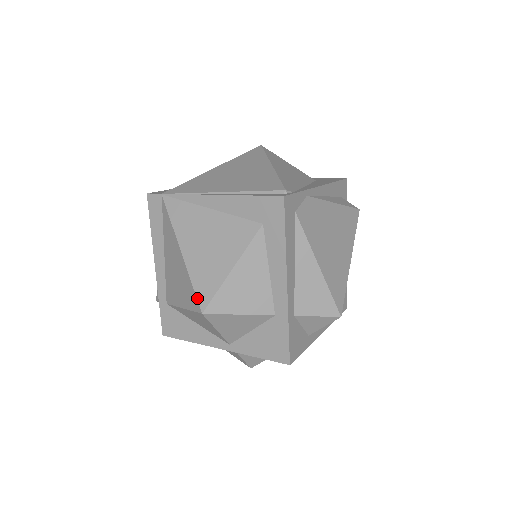
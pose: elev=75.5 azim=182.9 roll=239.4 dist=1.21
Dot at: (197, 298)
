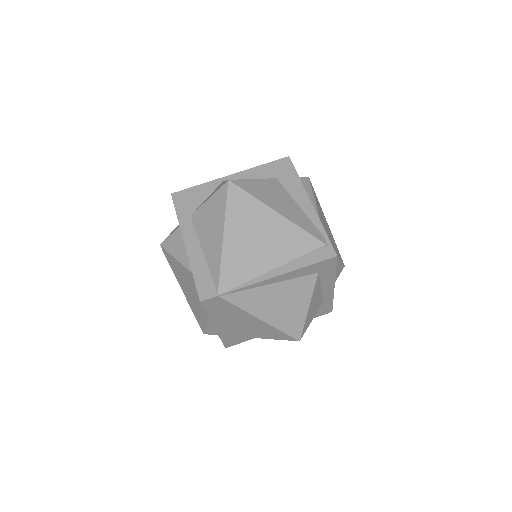
Dot at: (291, 337)
